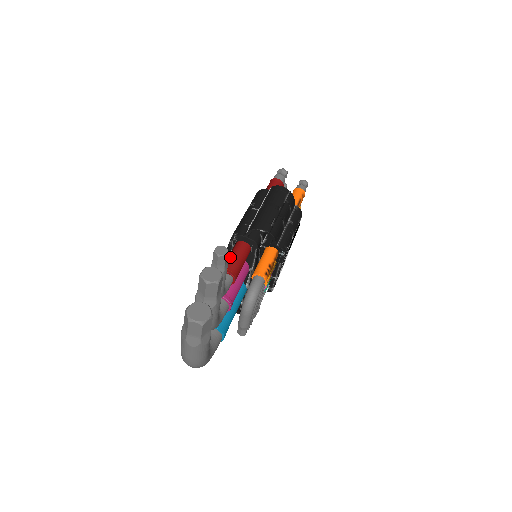
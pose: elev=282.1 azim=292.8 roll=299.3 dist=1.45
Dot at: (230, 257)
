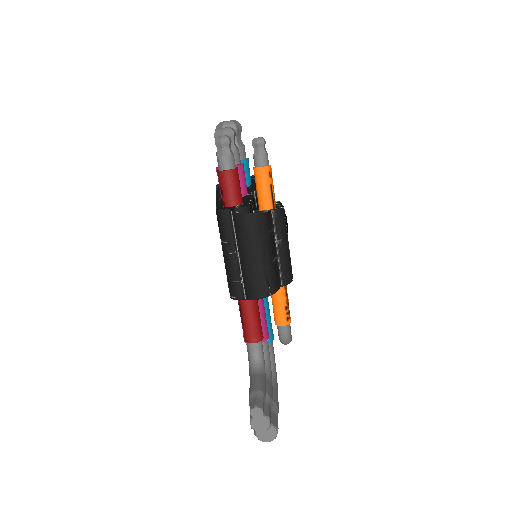
Dot at: (245, 323)
